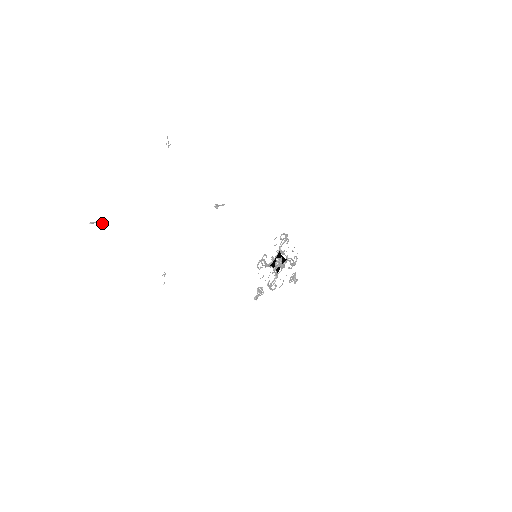
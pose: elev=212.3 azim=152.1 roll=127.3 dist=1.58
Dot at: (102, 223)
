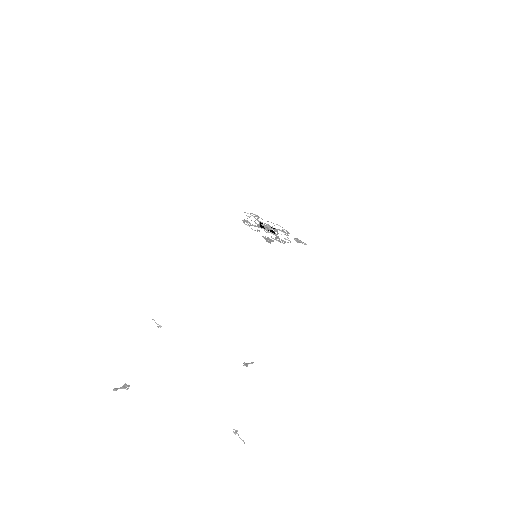
Dot at: (127, 388)
